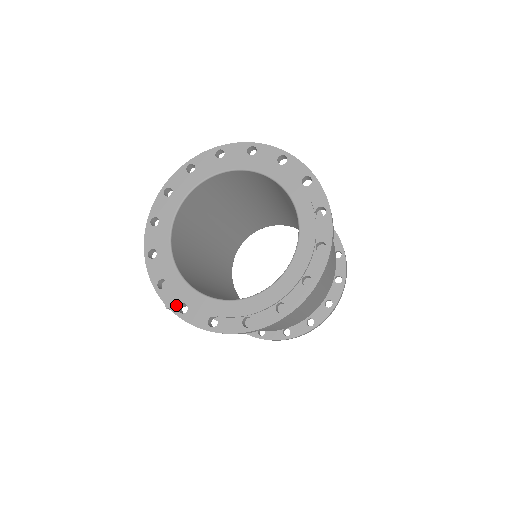
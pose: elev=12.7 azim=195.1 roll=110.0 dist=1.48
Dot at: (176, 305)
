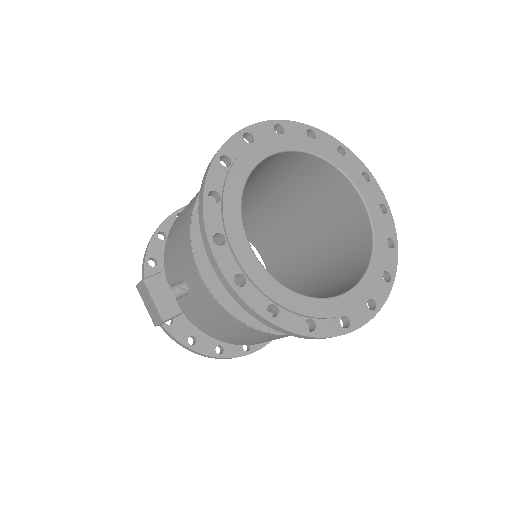
Dot at: (264, 307)
